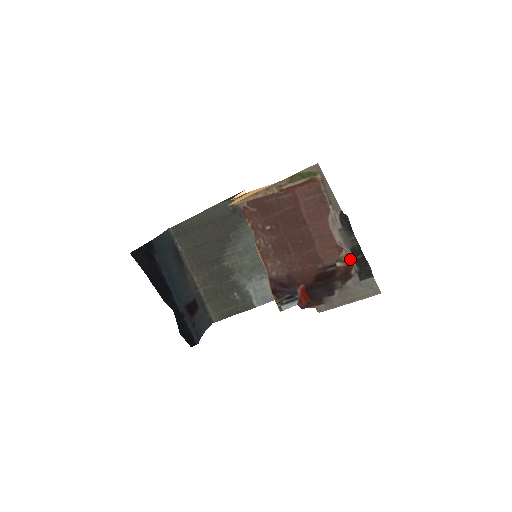
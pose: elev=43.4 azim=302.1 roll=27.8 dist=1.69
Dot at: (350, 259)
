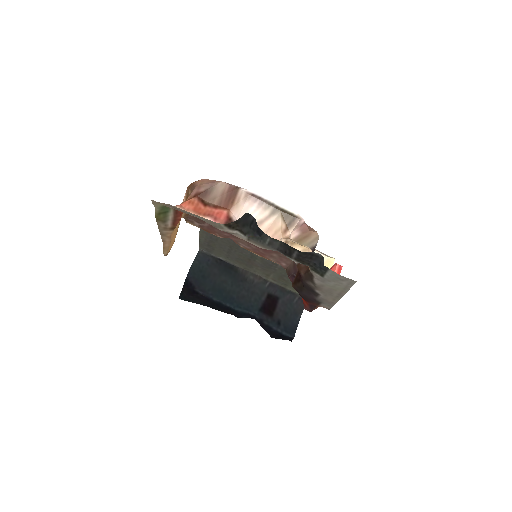
Dot at: (291, 259)
